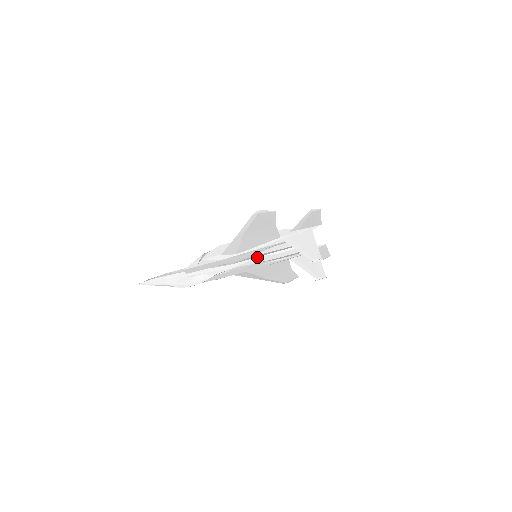
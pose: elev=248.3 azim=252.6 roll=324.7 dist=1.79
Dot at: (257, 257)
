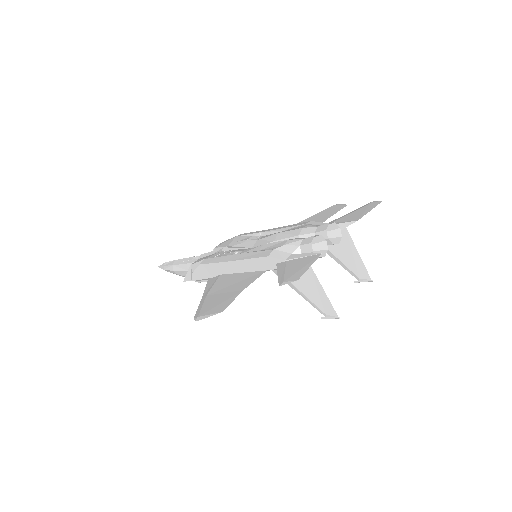
Dot at: occluded
